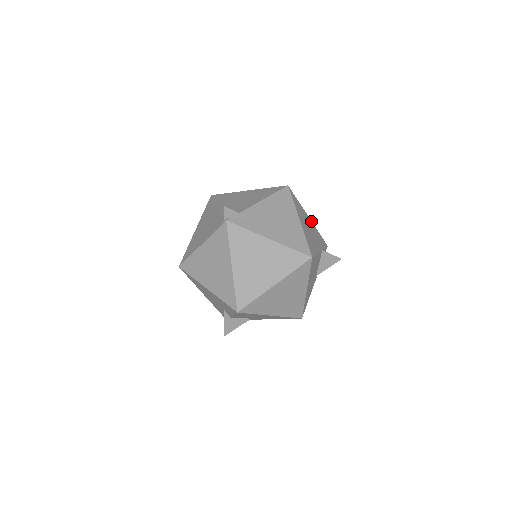
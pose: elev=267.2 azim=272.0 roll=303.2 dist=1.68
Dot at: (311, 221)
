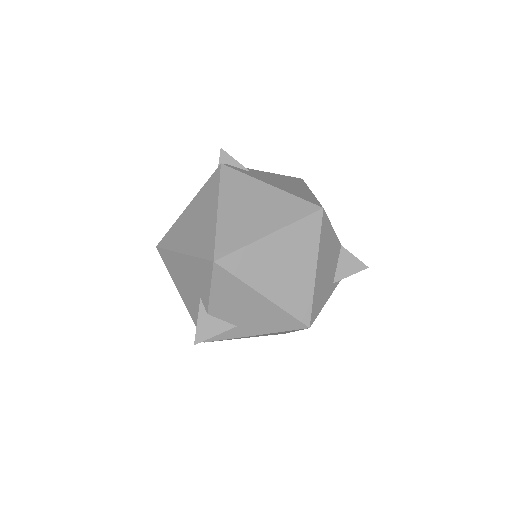
Dot at: occluded
